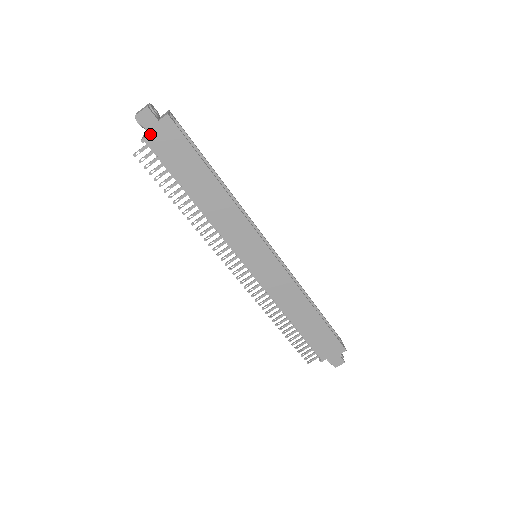
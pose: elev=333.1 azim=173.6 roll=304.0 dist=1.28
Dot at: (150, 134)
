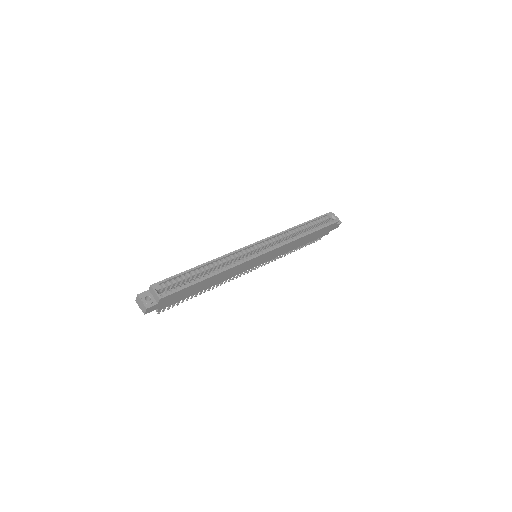
Dot at: (159, 308)
